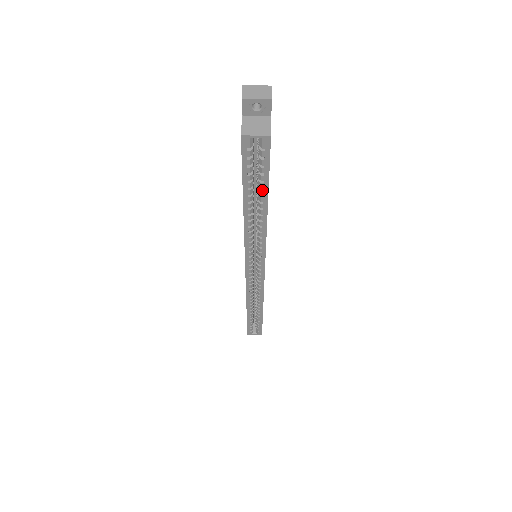
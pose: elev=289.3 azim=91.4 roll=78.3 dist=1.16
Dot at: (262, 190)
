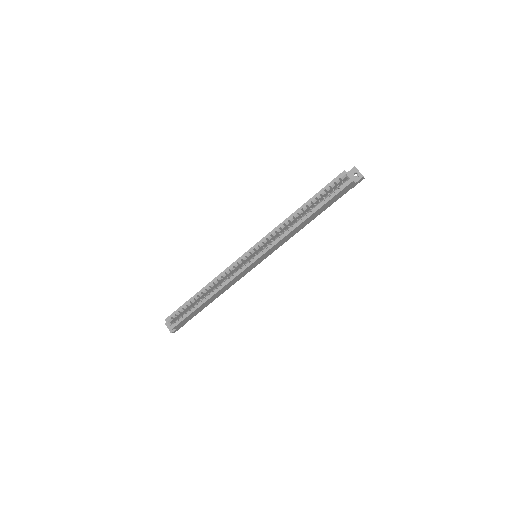
Dot at: (320, 204)
